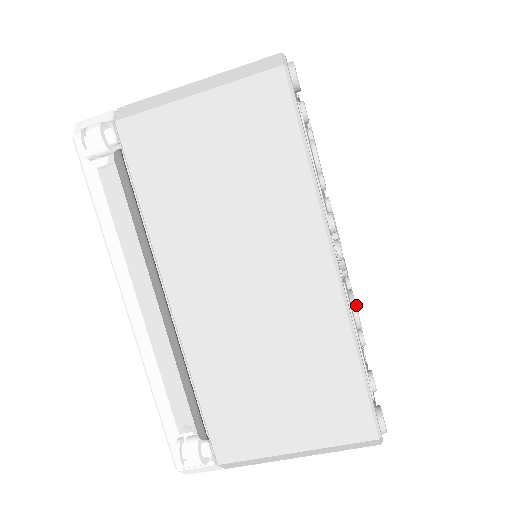
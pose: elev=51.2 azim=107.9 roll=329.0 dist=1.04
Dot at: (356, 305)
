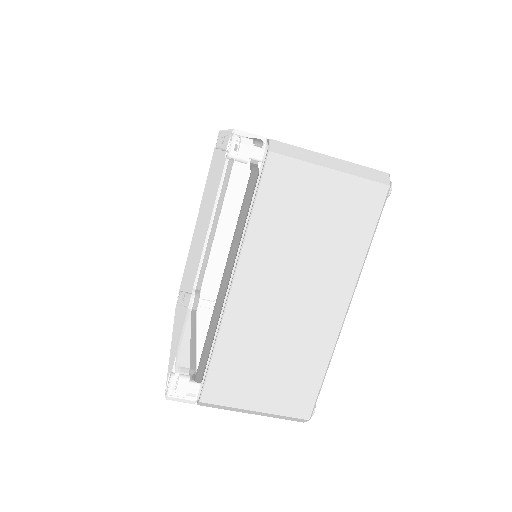
Dot at: occluded
